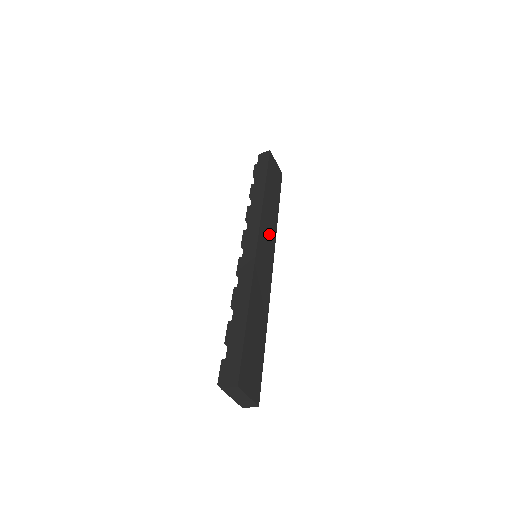
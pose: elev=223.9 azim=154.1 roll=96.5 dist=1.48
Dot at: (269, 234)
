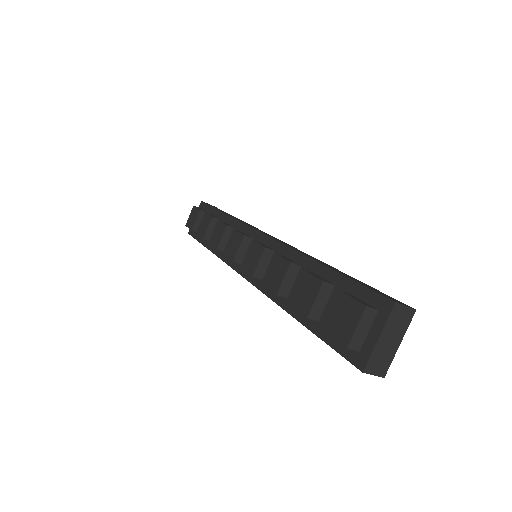
Dot at: occluded
